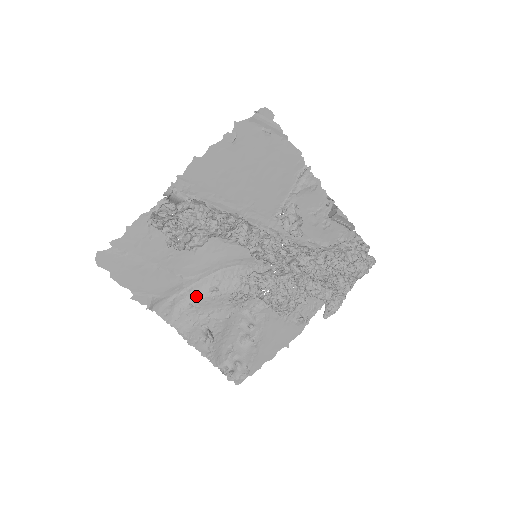
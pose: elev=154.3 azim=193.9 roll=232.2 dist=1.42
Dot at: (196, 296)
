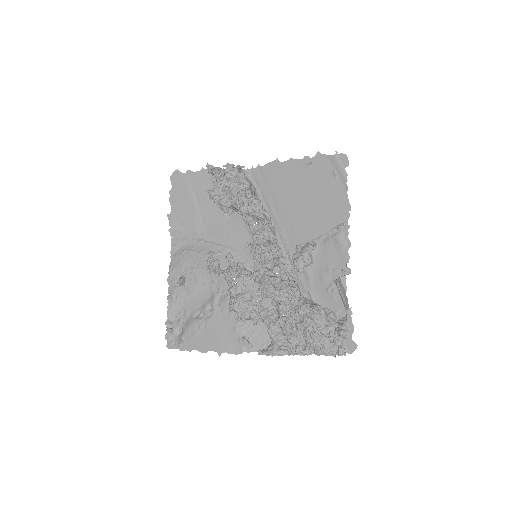
Dot at: (199, 249)
